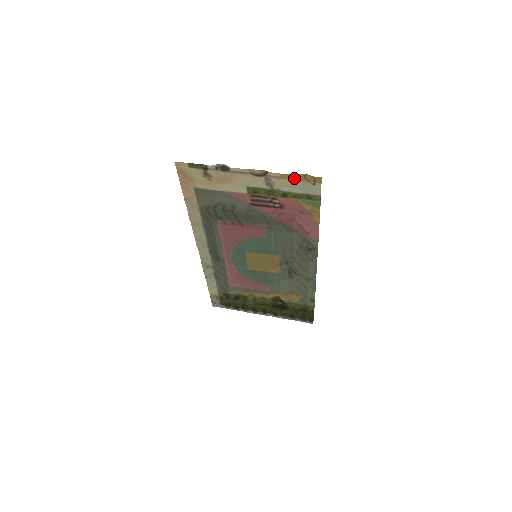
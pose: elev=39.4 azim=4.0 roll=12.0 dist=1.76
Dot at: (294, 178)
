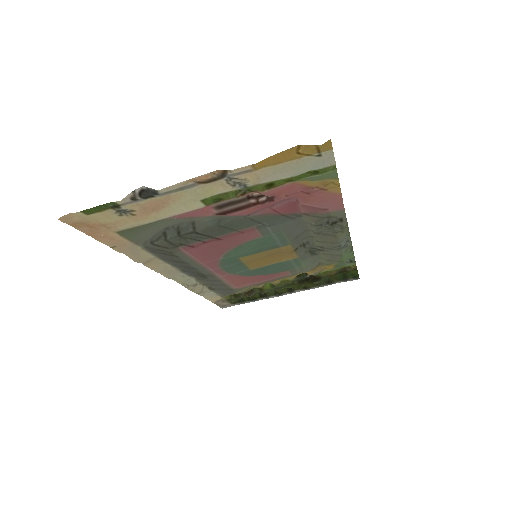
Dot at: (278, 161)
